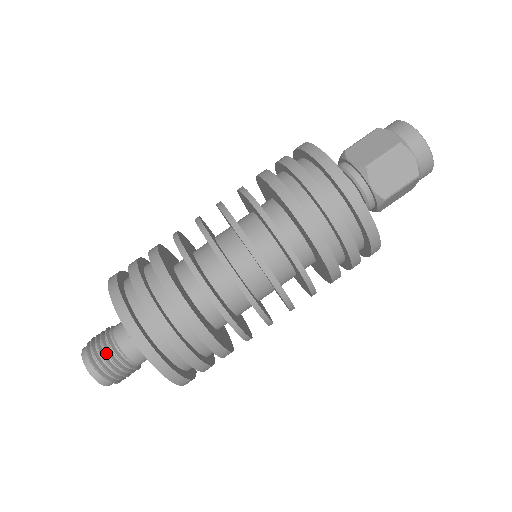
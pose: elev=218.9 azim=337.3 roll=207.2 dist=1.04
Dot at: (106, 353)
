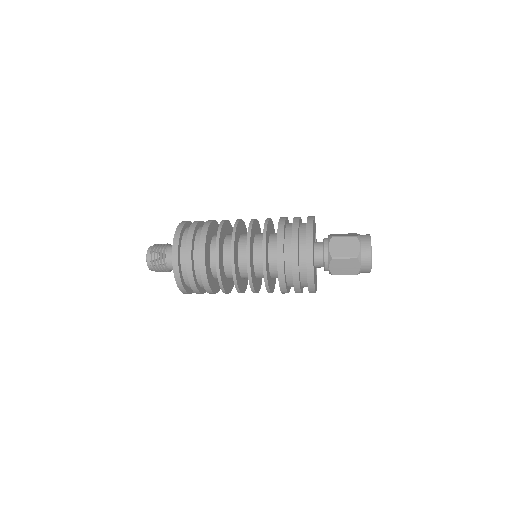
Dot at: (160, 248)
